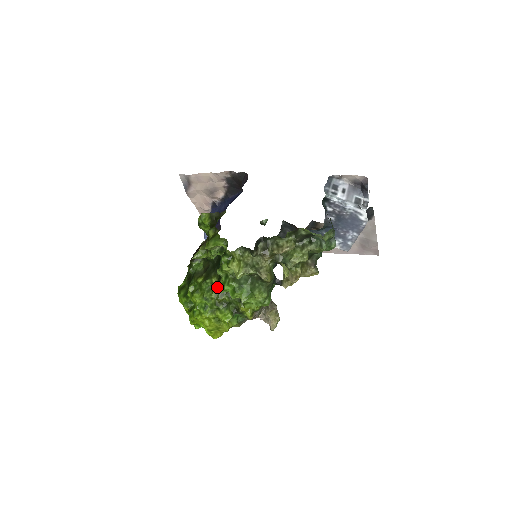
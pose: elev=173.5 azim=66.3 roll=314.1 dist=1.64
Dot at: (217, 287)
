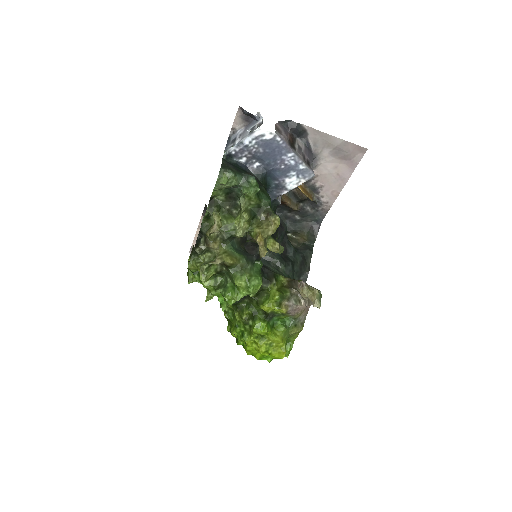
Dot at: (234, 308)
